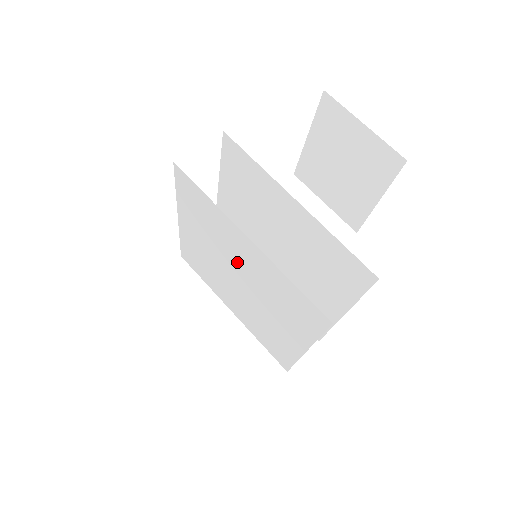
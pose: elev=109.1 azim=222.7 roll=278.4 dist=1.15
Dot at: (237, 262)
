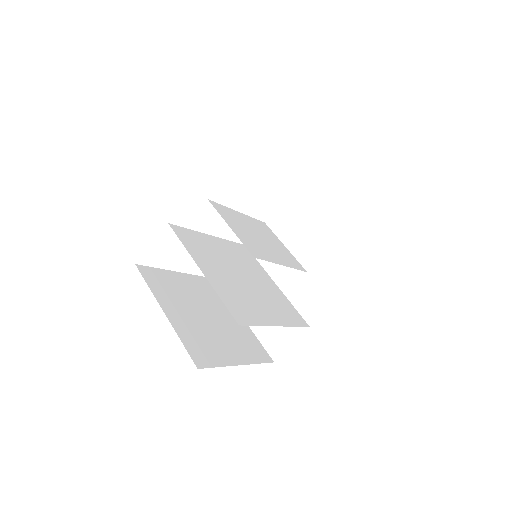
Dot at: (225, 272)
